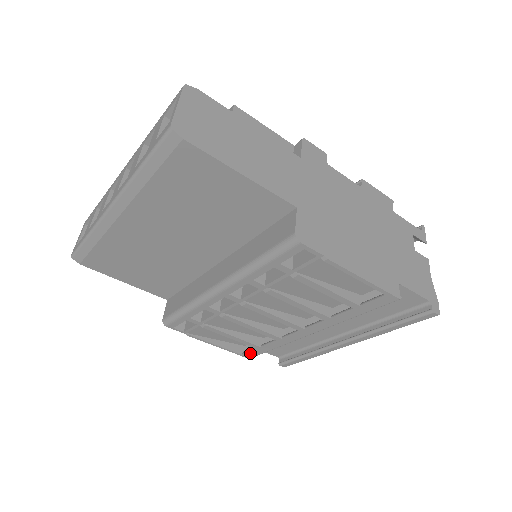
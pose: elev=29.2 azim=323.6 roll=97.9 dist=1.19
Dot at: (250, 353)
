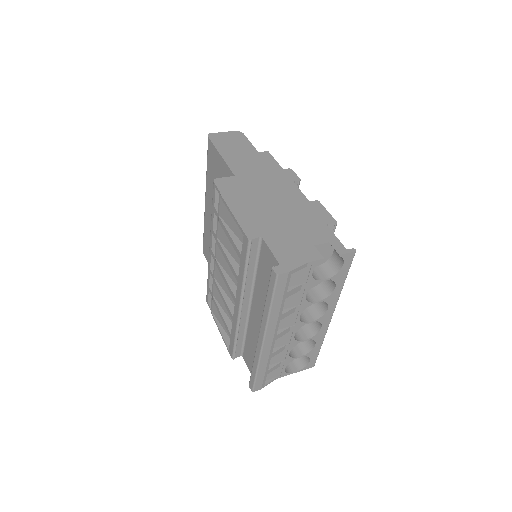
Dot at: (230, 347)
